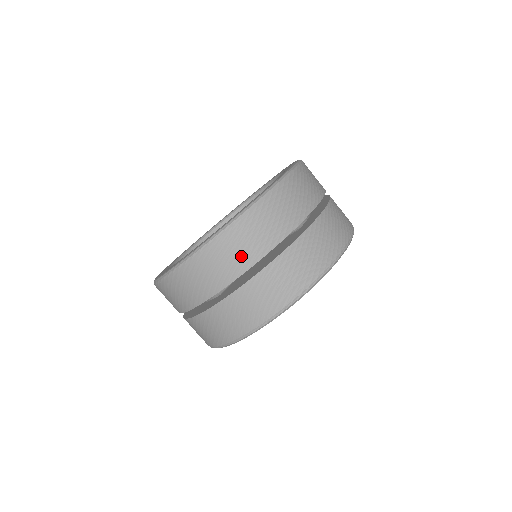
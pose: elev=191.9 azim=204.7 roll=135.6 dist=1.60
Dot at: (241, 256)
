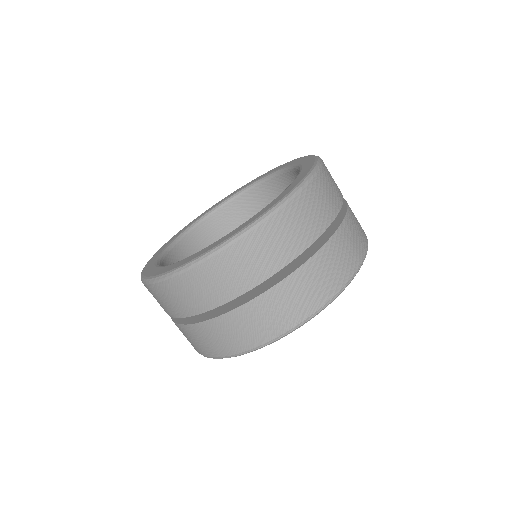
Dot at: (162, 305)
